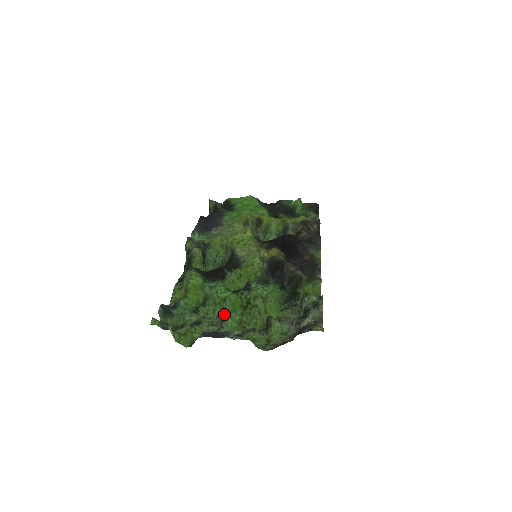
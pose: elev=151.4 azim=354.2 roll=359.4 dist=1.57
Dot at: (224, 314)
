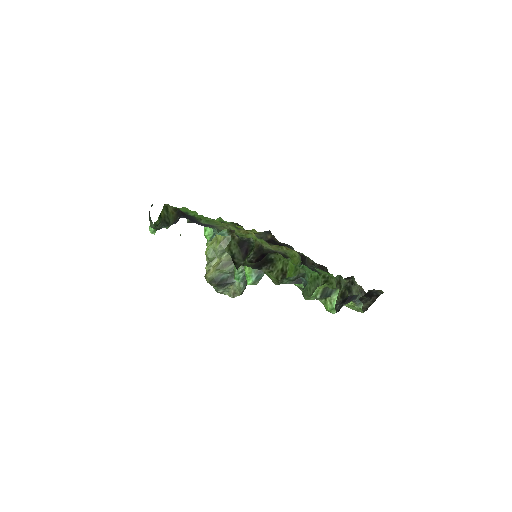
Dot at: occluded
